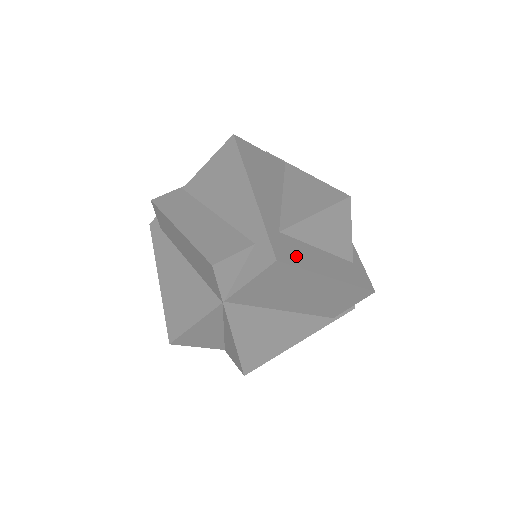
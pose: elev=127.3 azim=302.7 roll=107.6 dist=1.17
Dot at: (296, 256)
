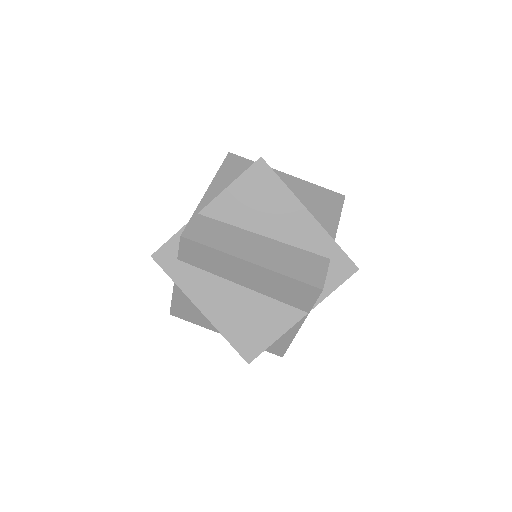
Dot at: occluded
